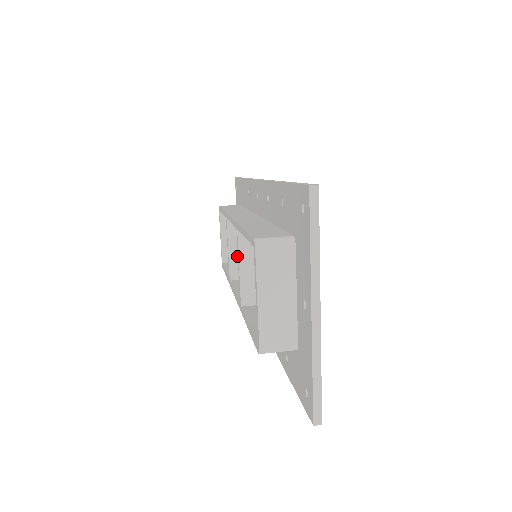
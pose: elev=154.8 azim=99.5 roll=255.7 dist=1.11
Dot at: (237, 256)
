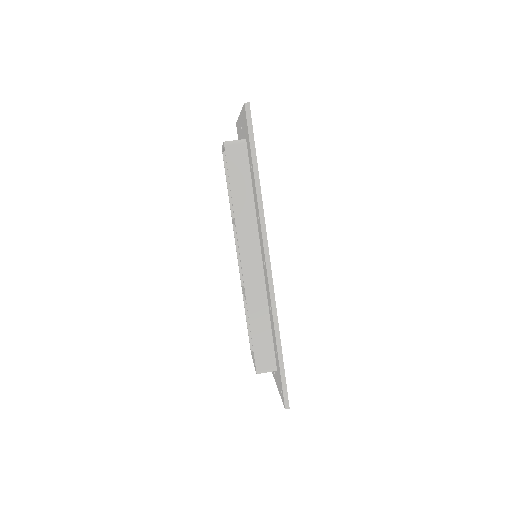
Dot at: occluded
